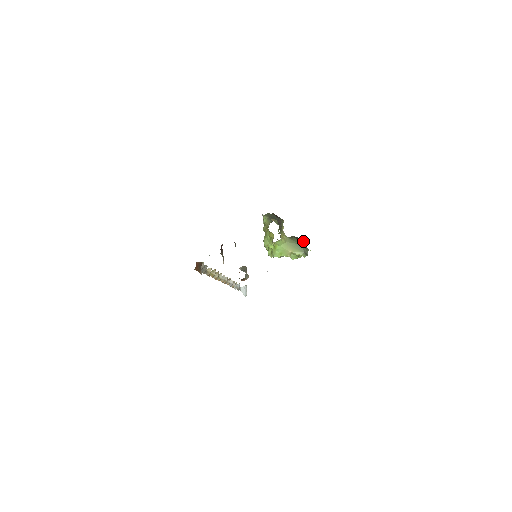
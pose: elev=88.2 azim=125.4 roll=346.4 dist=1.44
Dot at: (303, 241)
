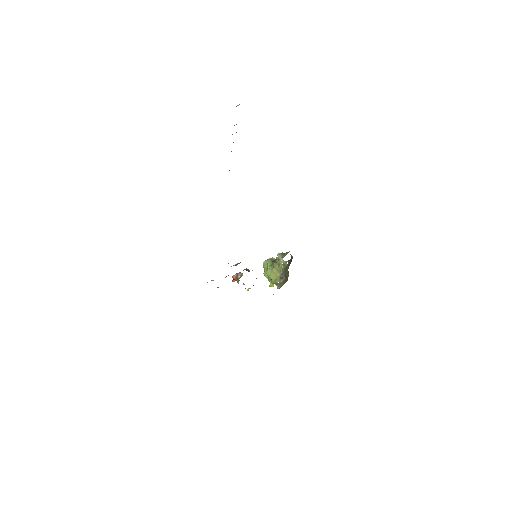
Dot at: occluded
